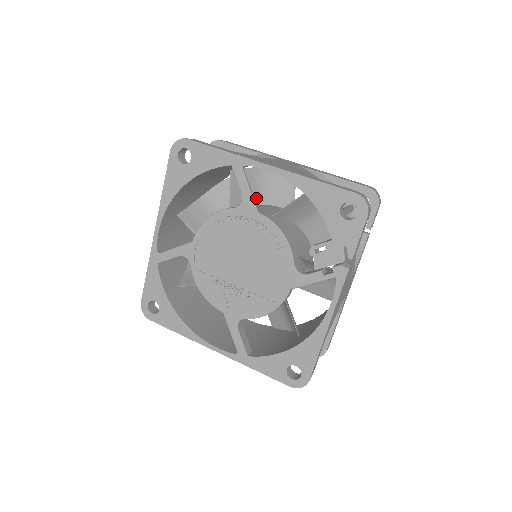
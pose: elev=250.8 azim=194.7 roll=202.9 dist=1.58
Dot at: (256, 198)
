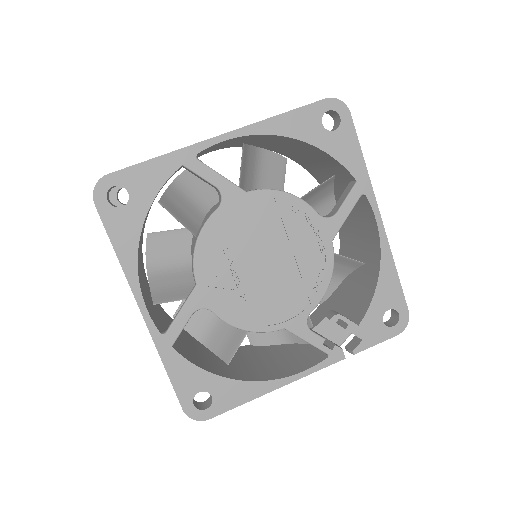
Dot at: occluded
